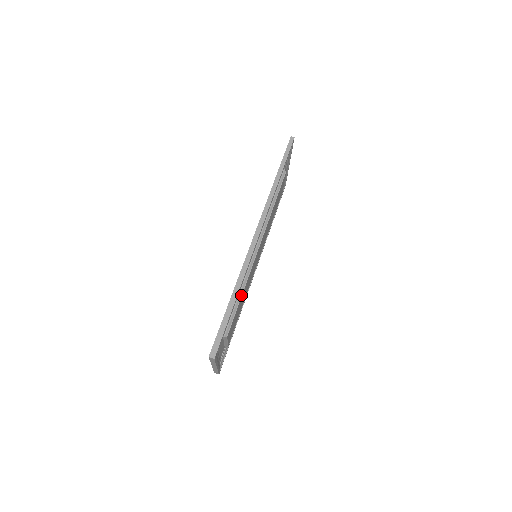
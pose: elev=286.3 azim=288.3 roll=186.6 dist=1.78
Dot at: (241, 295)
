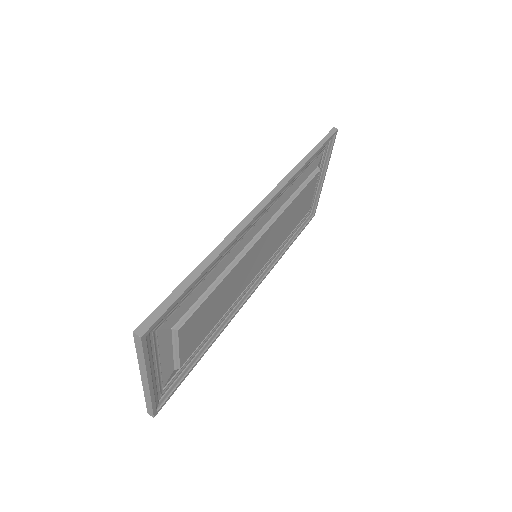
Dot at: (219, 282)
